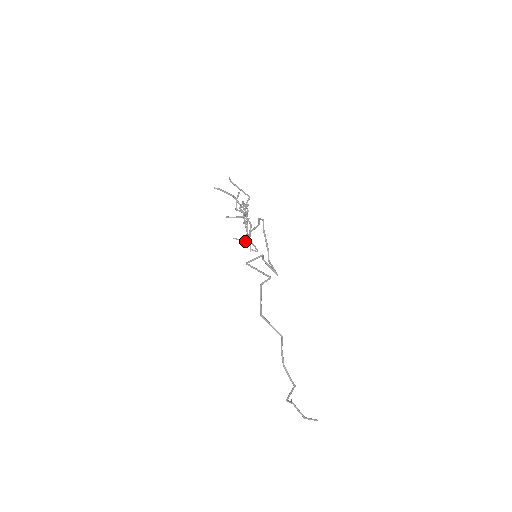
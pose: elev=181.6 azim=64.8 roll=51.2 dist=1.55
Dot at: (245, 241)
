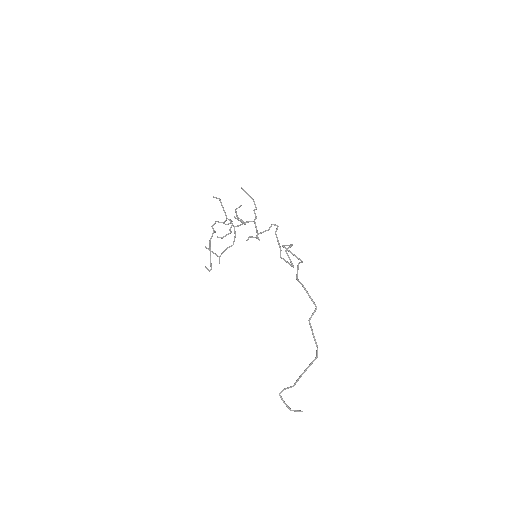
Dot at: occluded
